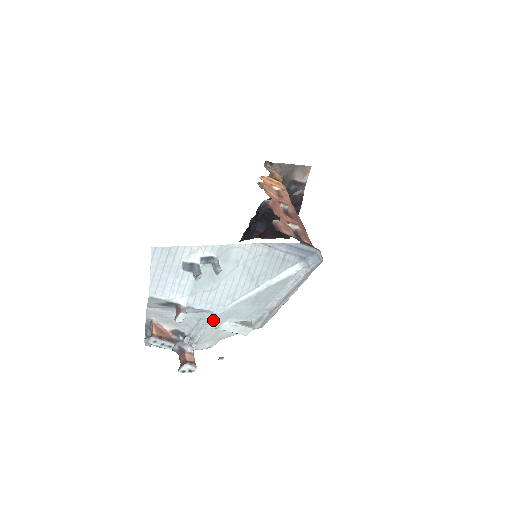
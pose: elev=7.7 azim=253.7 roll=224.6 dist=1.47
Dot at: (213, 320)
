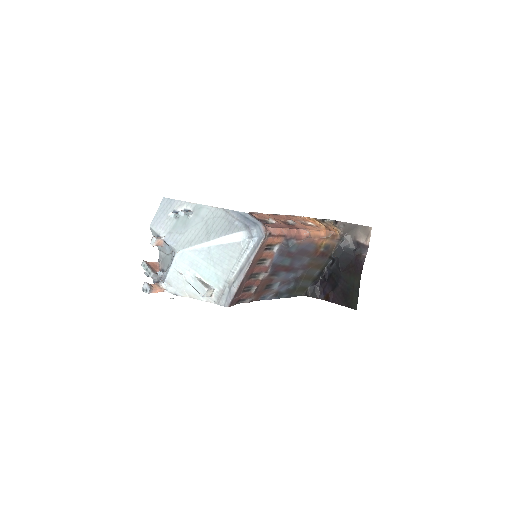
Dot at: (175, 259)
